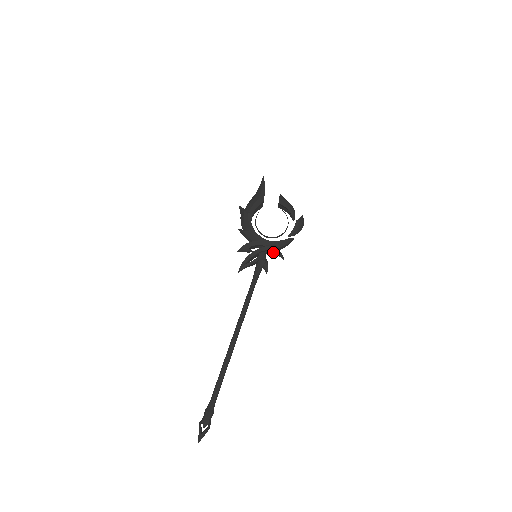
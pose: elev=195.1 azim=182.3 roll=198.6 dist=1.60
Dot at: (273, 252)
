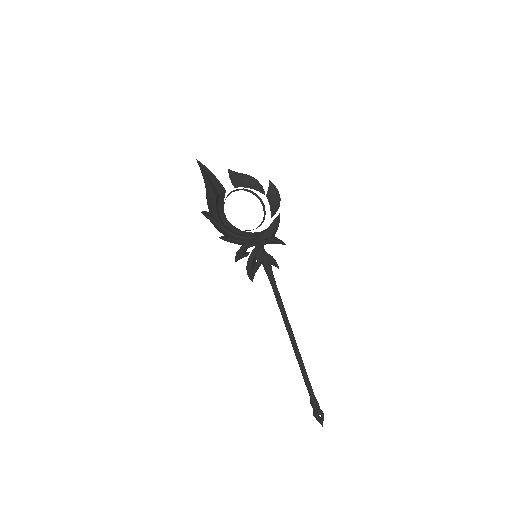
Dot at: (269, 243)
